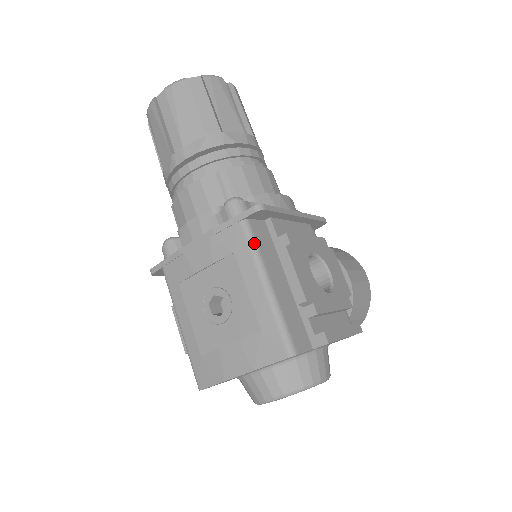
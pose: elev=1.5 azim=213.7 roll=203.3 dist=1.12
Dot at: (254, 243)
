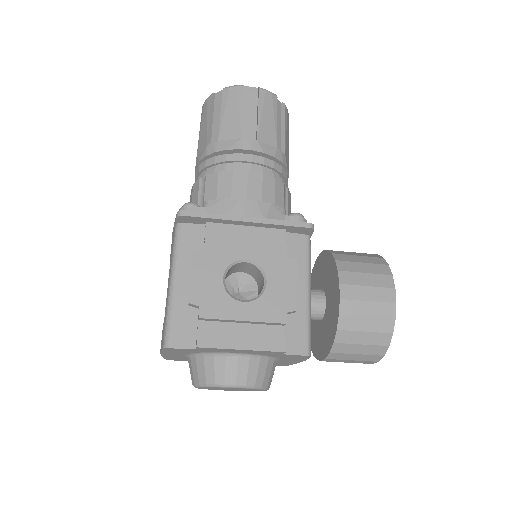
Dot at: (176, 245)
